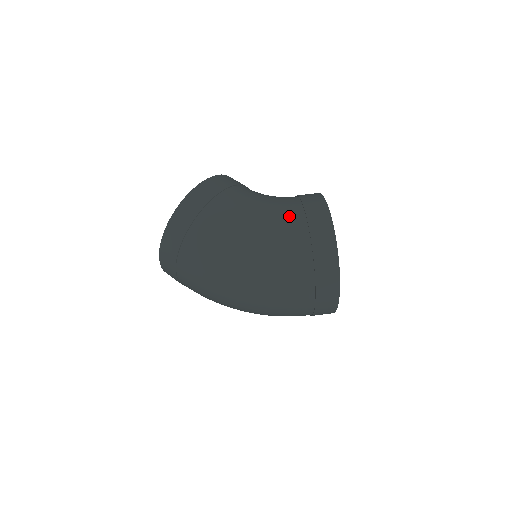
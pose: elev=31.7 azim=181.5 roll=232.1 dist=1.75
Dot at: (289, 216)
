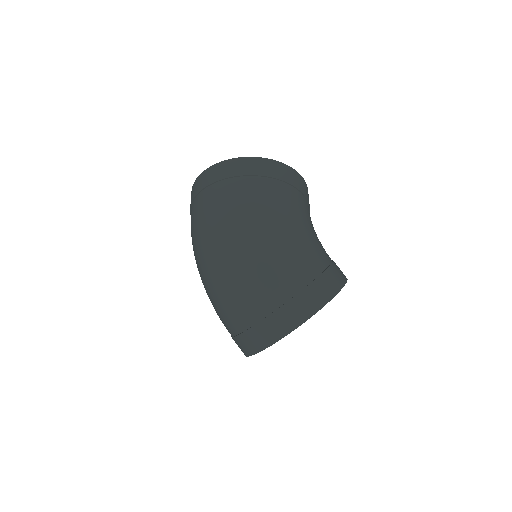
Dot at: (316, 255)
